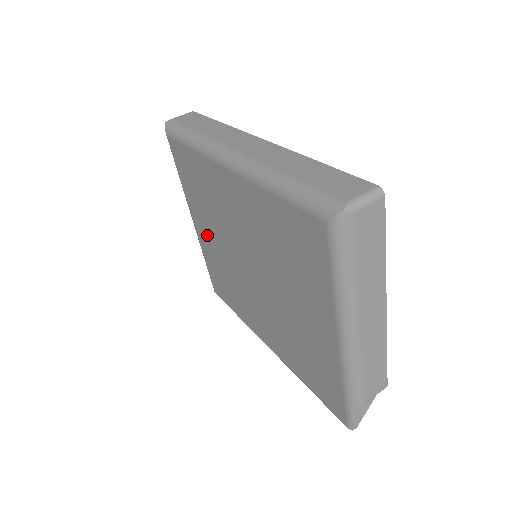
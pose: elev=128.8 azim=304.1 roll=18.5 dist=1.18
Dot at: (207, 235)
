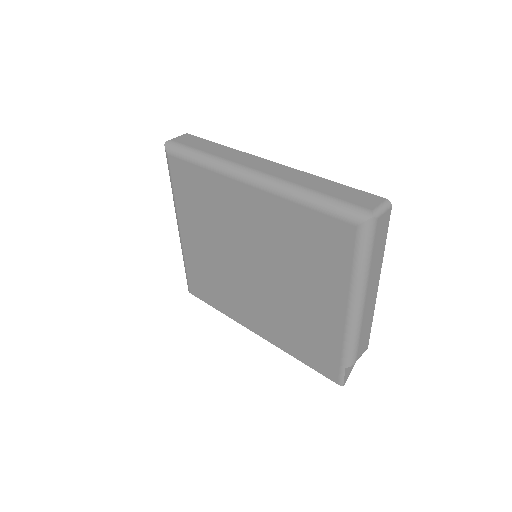
Dot at: (198, 241)
